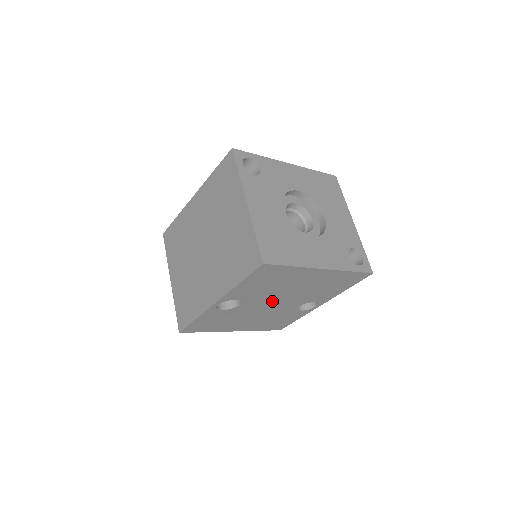
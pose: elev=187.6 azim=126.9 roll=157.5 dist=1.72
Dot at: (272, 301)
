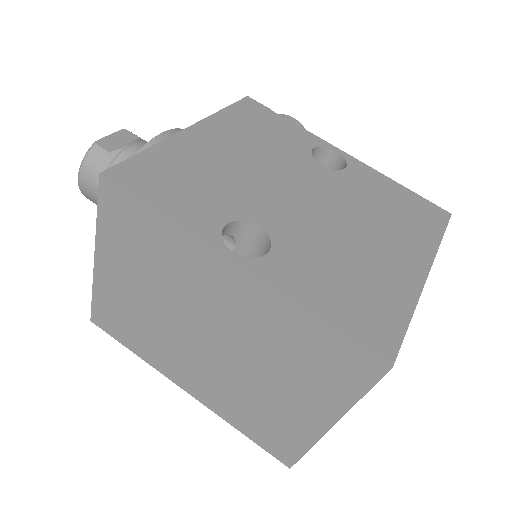
Dot at: occluded
